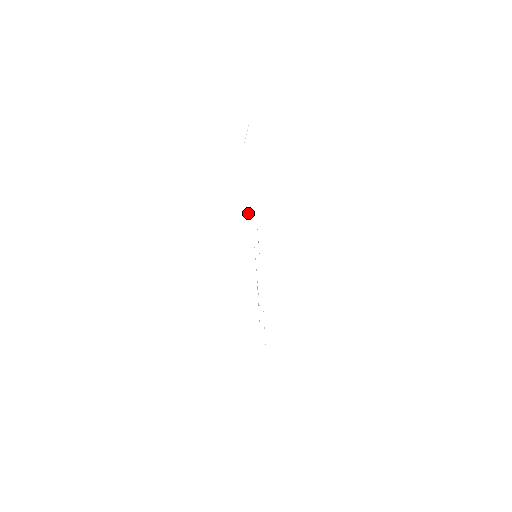
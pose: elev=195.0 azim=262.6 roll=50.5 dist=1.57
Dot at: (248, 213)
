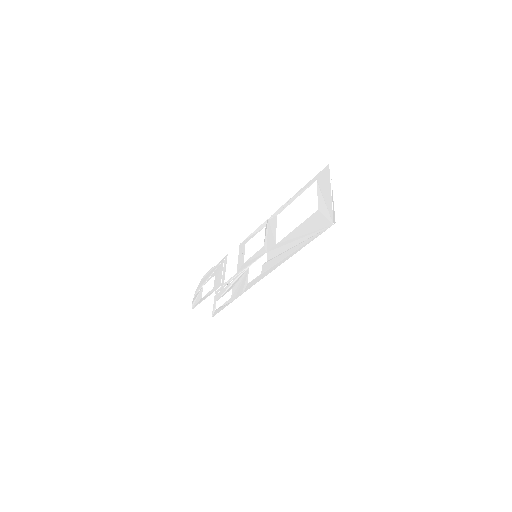
Dot at: (292, 256)
